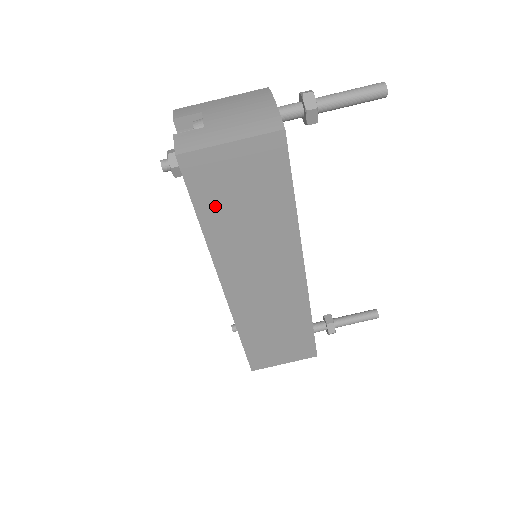
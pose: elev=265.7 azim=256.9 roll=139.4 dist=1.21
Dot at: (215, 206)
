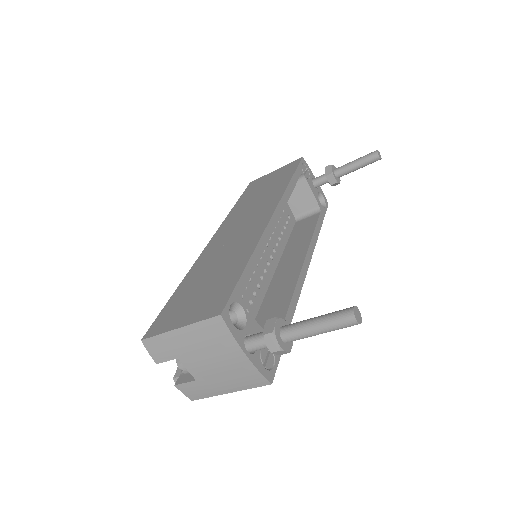
Dot at: occluded
